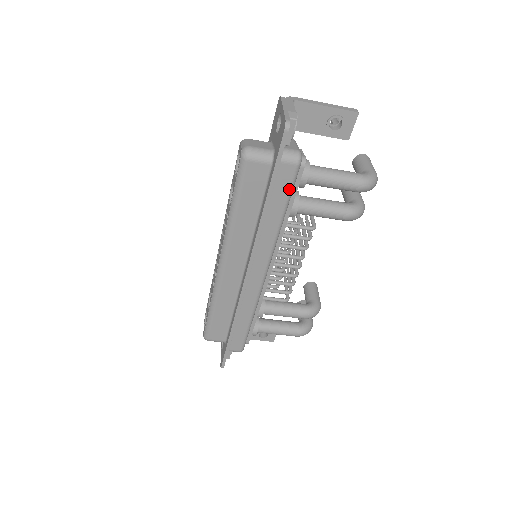
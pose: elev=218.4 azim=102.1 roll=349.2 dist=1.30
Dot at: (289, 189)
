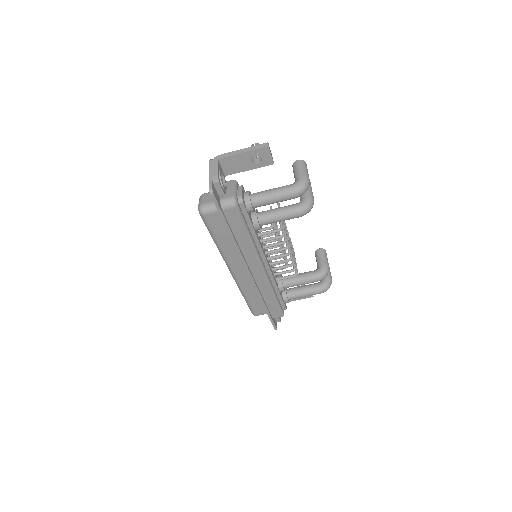
Dot at: (240, 221)
